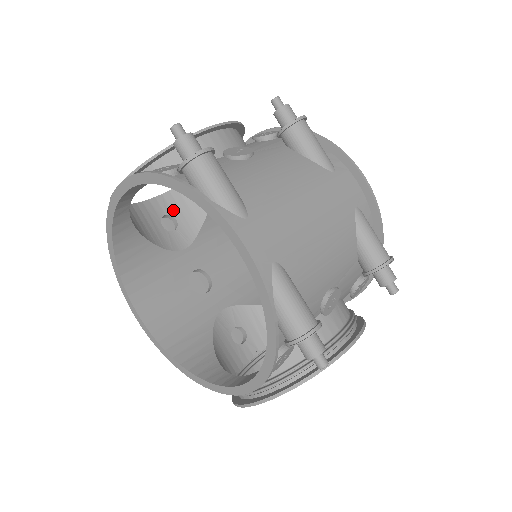
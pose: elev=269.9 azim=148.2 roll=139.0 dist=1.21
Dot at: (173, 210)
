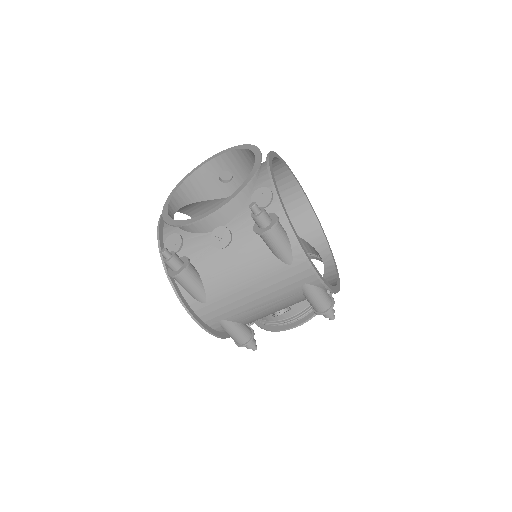
Dot at: (229, 167)
